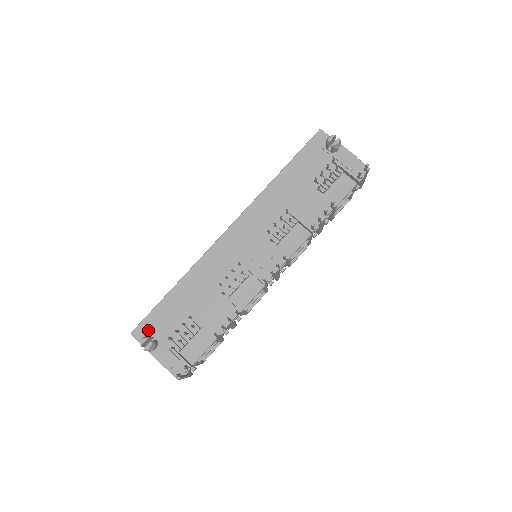
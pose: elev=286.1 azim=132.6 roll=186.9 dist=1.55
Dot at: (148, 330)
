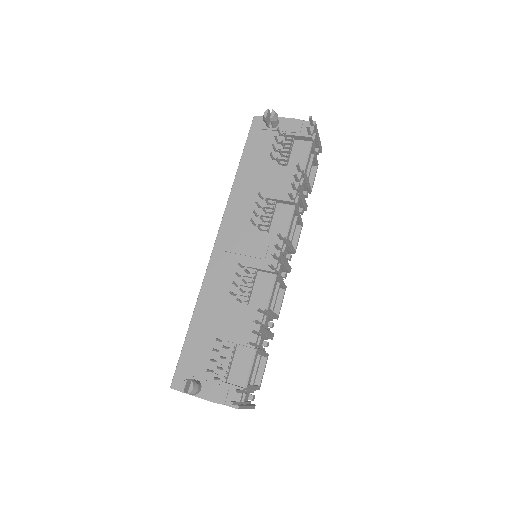
Dot at: (185, 375)
